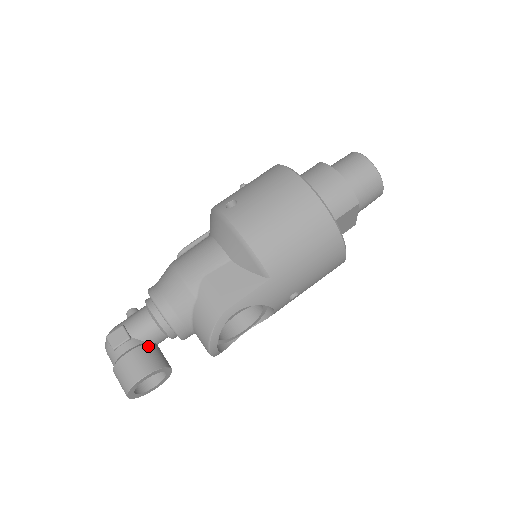
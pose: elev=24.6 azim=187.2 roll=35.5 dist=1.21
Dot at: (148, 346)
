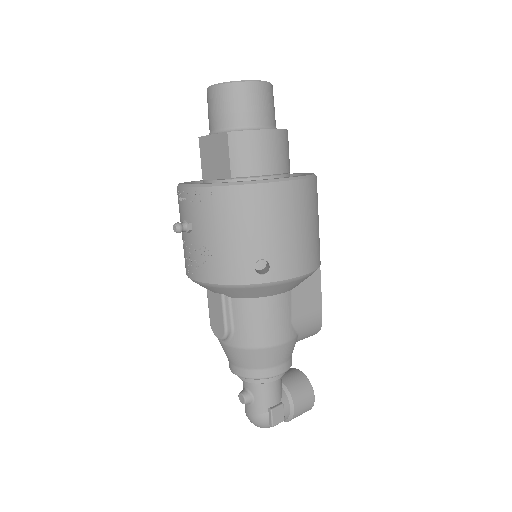
Dot at: (289, 387)
